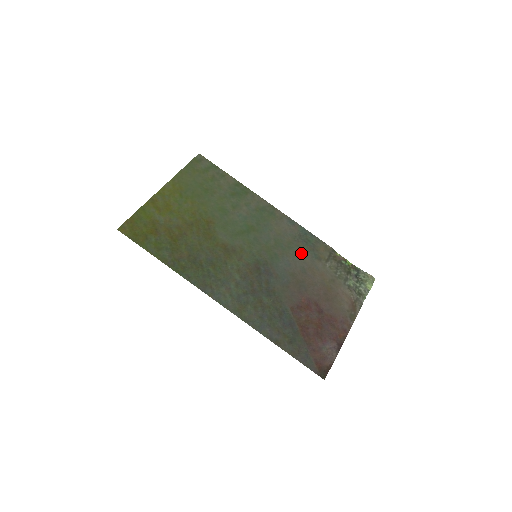
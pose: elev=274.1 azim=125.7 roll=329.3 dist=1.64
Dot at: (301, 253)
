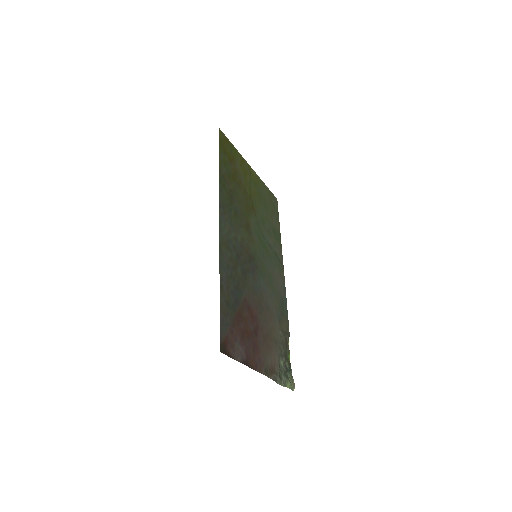
Dot at: (275, 302)
